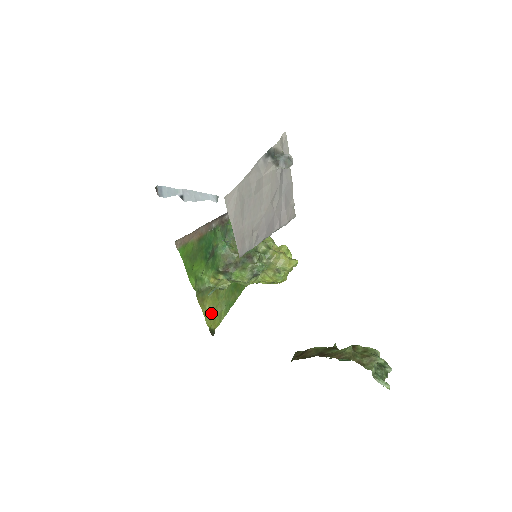
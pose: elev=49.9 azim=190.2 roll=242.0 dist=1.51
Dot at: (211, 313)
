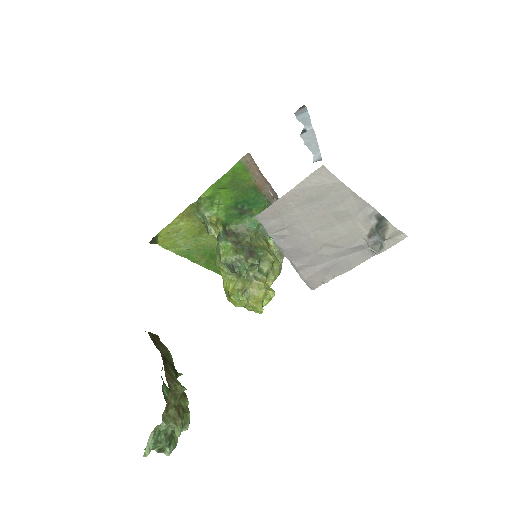
Dot at: (176, 232)
